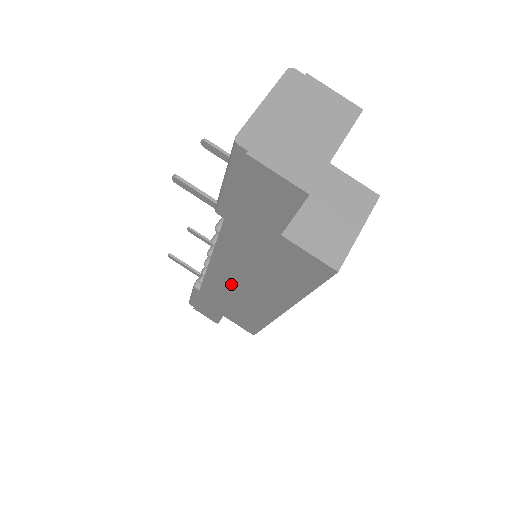
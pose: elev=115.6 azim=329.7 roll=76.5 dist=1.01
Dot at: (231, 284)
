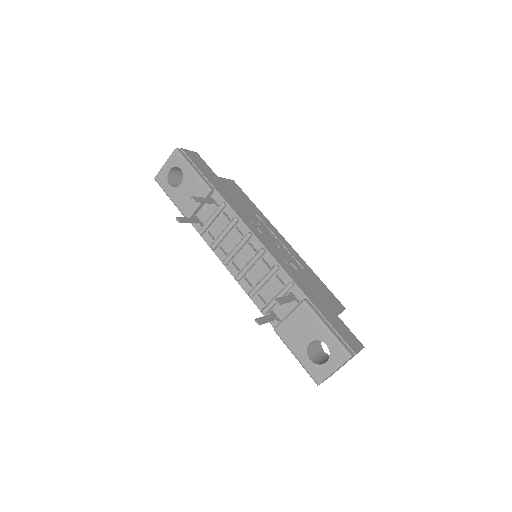
Dot at: occluded
